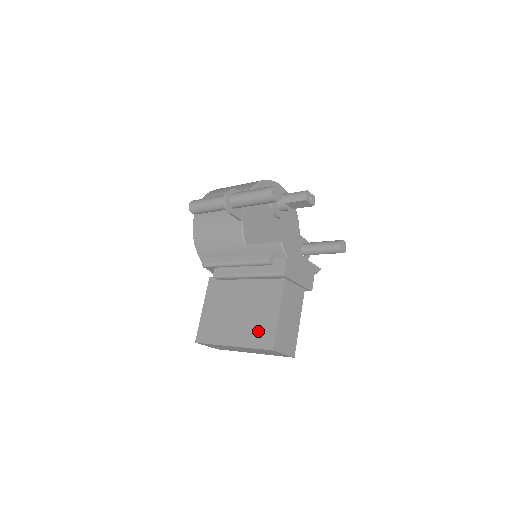
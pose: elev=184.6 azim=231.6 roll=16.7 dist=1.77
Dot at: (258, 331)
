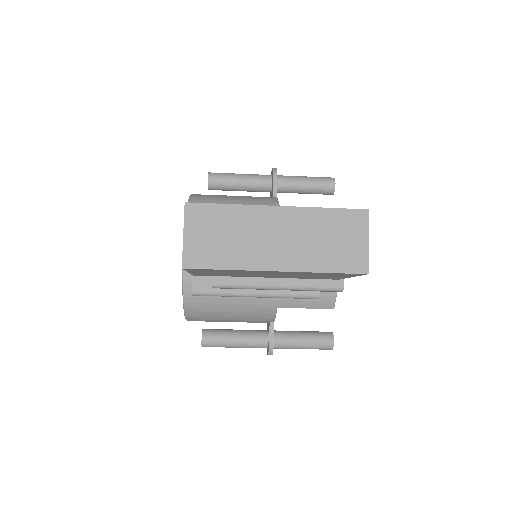
Dot at: occluded
